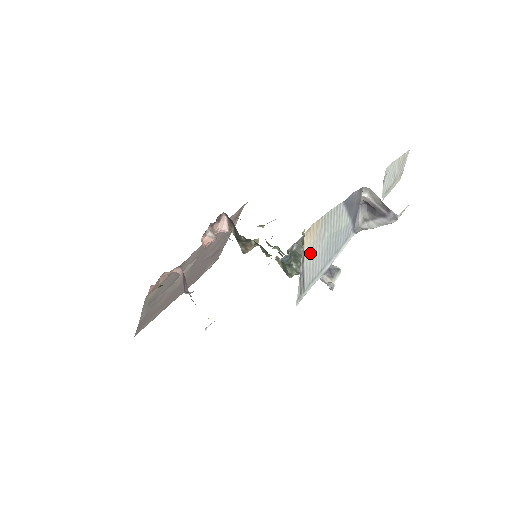
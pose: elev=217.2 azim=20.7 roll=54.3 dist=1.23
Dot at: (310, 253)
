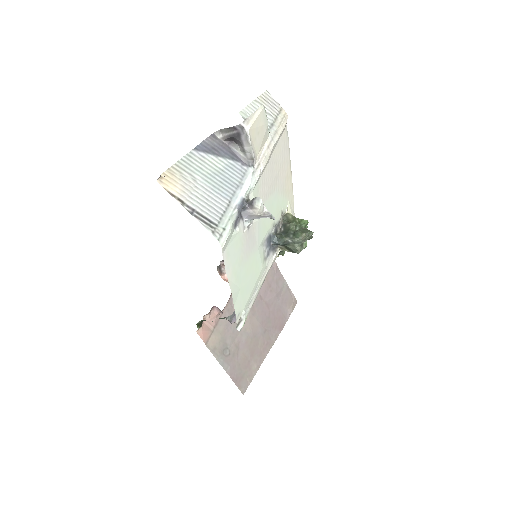
Dot at: (187, 195)
